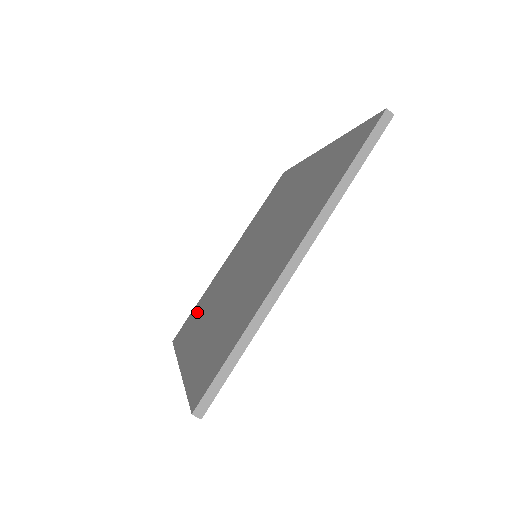
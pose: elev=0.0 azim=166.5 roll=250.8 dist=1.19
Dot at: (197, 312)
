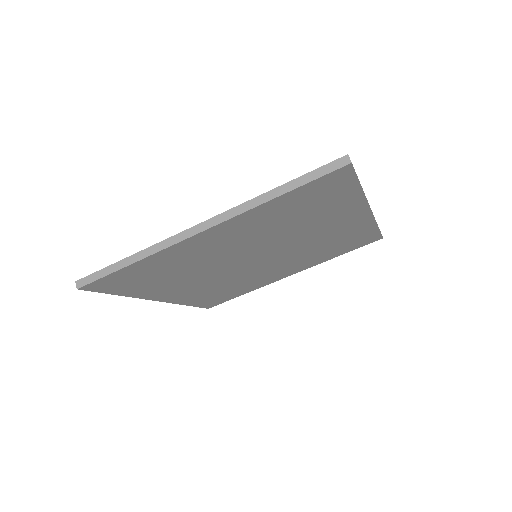
Dot at: occluded
